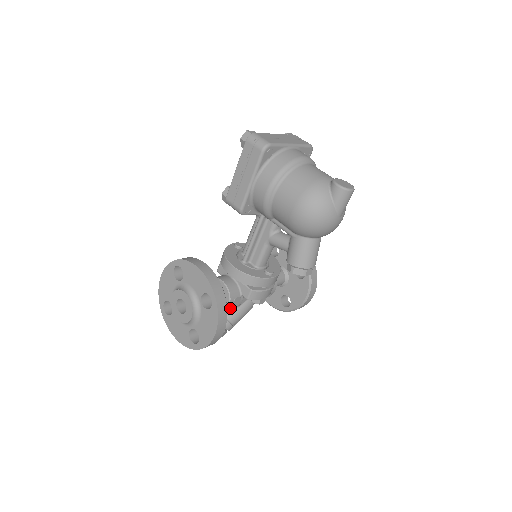
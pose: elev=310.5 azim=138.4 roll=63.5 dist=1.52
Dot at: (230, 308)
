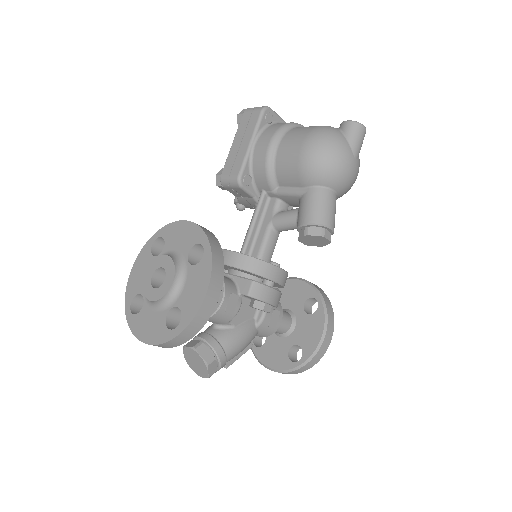
Dot at: (224, 309)
